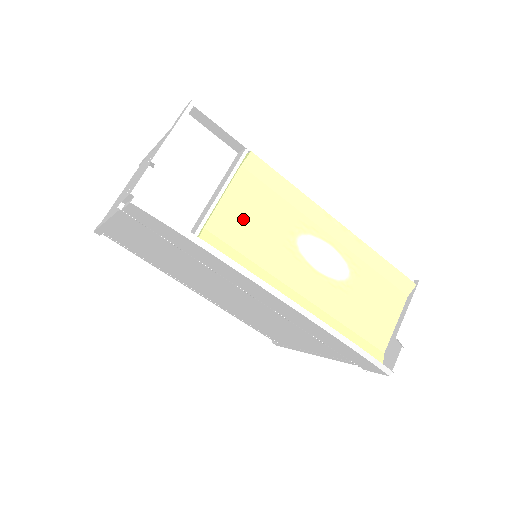
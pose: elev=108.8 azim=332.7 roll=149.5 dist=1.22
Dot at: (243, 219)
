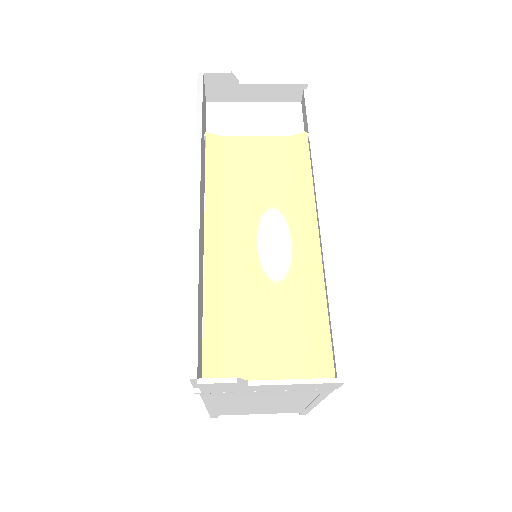
Dot at: (251, 158)
